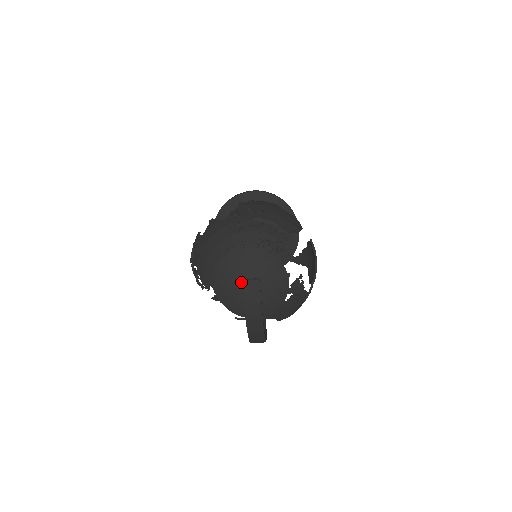
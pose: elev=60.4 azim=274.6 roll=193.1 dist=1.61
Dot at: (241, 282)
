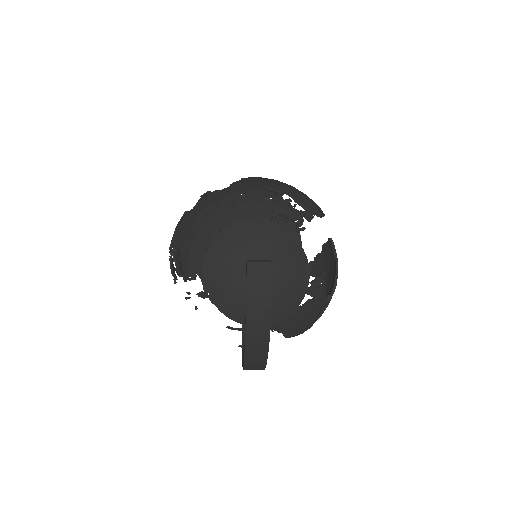
Dot at: (244, 268)
